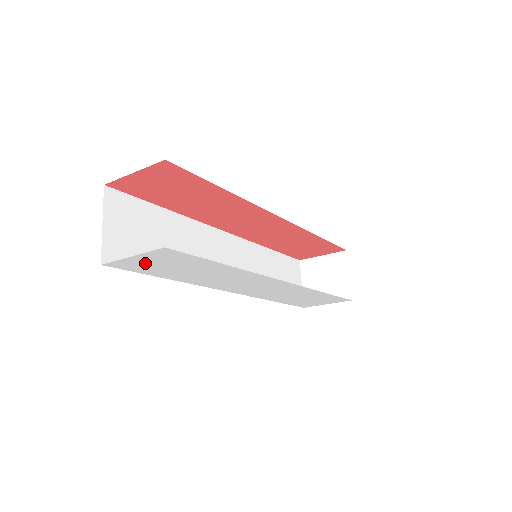
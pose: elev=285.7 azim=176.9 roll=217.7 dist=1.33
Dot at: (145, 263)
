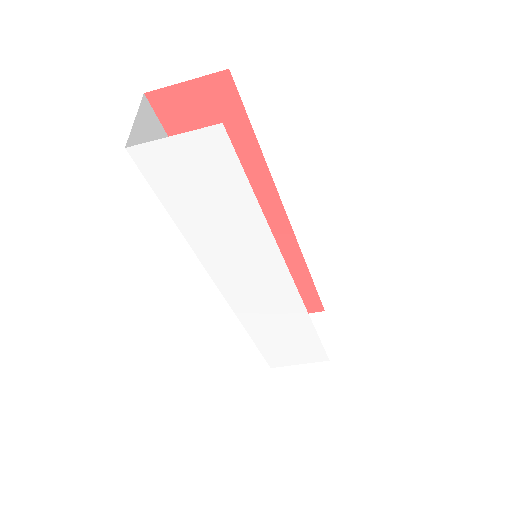
Dot at: (176, 163)
